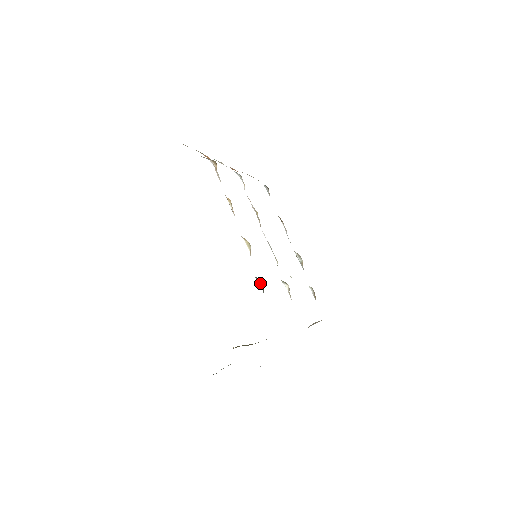
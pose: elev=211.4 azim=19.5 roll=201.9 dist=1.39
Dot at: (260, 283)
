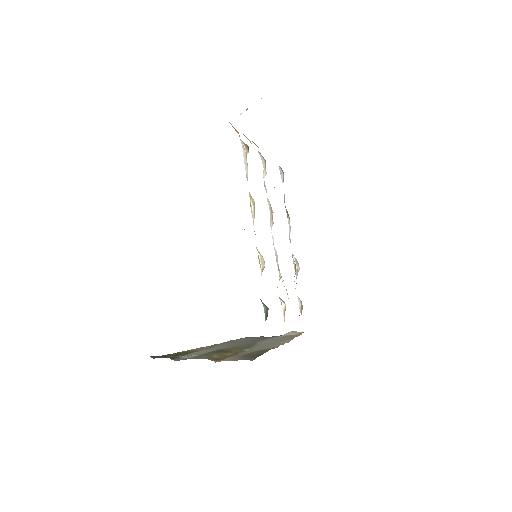
Dot at: (264, 308)
